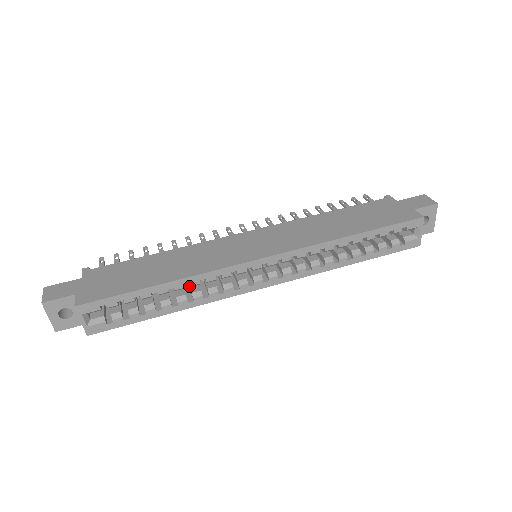
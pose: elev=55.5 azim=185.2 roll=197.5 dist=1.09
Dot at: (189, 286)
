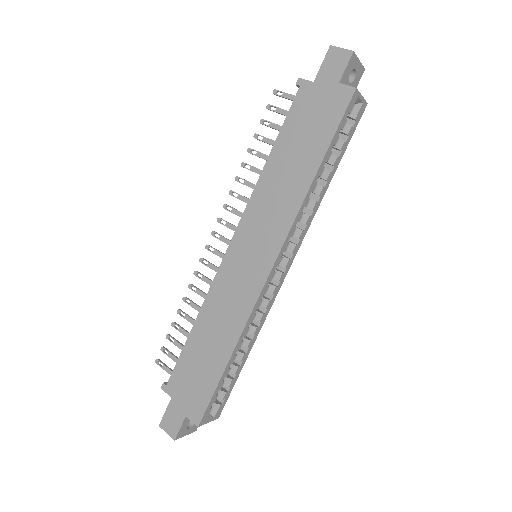
Dot at: occluded
